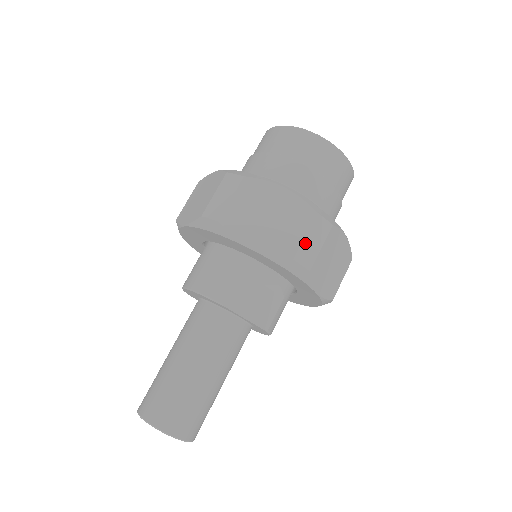
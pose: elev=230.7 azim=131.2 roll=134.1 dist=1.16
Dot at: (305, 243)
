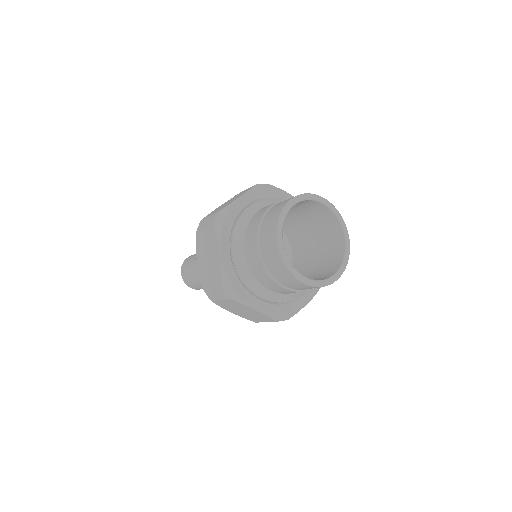
Dot at: occluded
